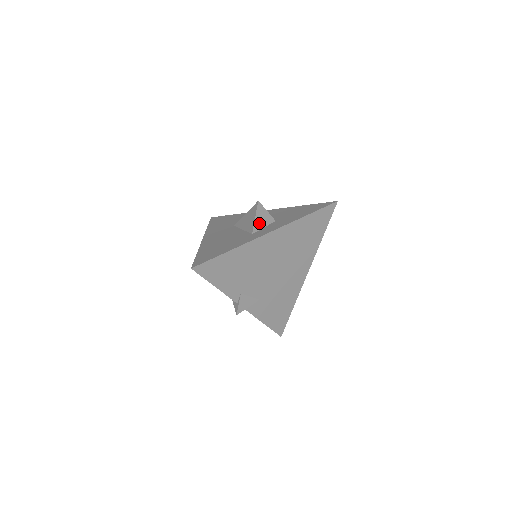
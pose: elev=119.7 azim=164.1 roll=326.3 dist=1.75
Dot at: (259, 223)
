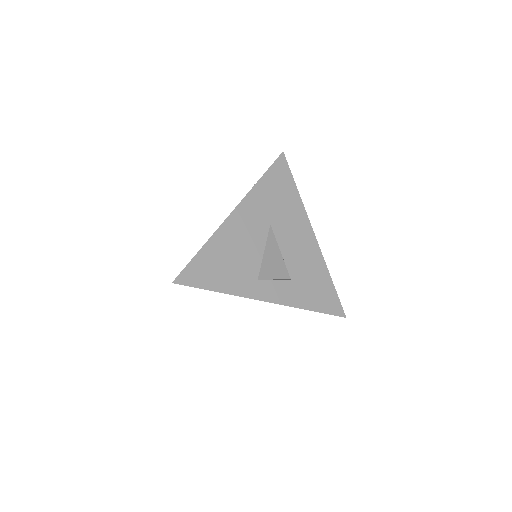
Dot at: occluded
